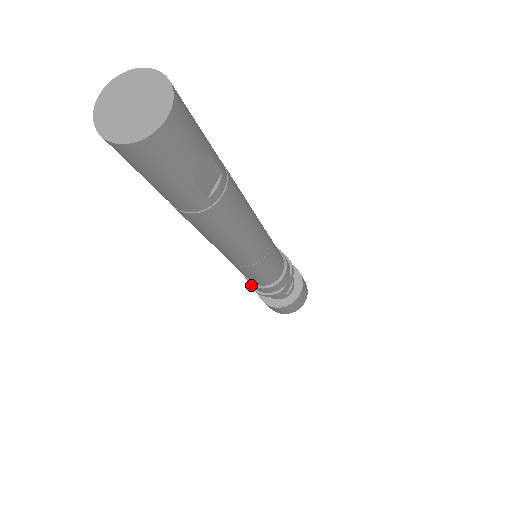
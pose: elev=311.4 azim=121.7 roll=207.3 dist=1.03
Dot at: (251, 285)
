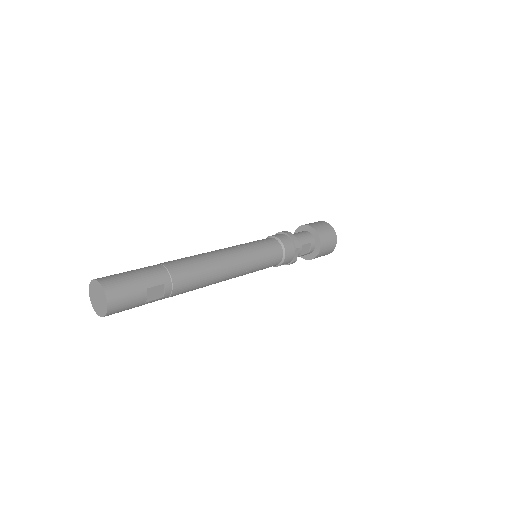
Dot at: occluded
